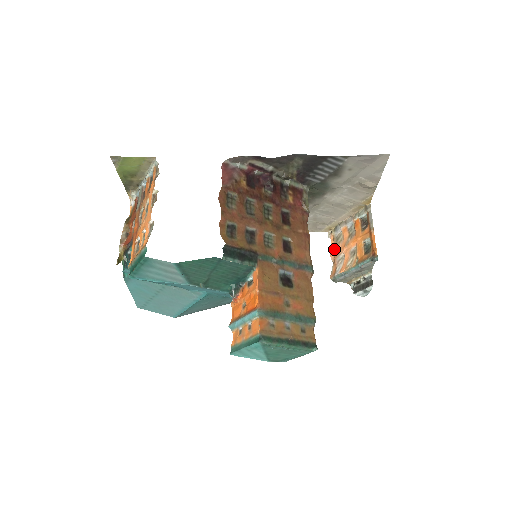
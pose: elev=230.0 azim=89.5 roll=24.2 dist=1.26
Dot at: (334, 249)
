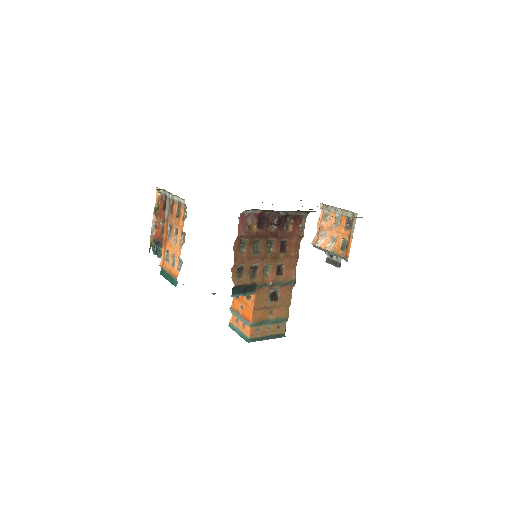
Dot at: (321, 223)
